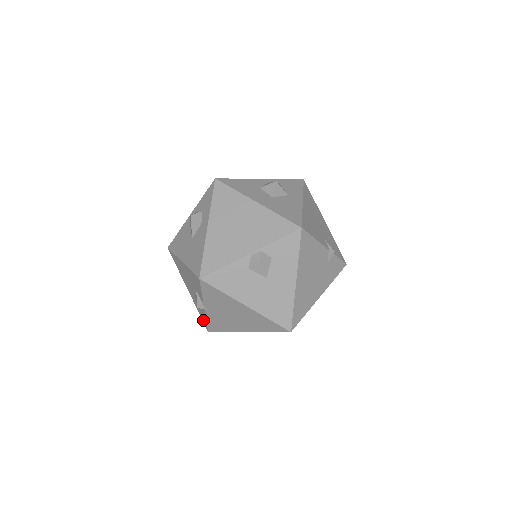
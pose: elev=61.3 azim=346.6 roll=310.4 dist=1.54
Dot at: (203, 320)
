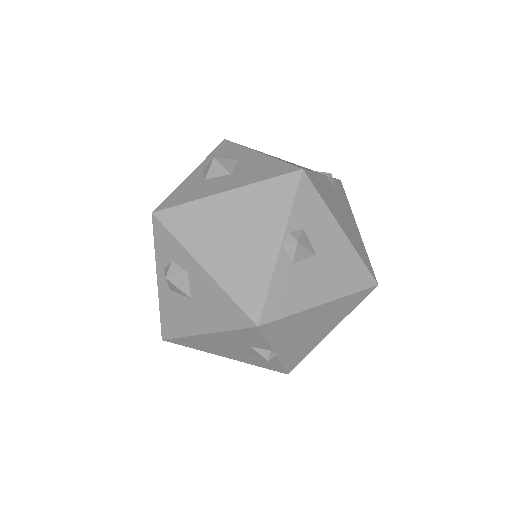
Dot at: (272, 369)
